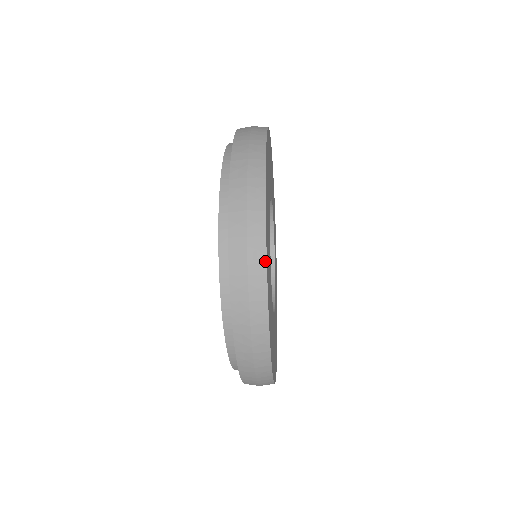
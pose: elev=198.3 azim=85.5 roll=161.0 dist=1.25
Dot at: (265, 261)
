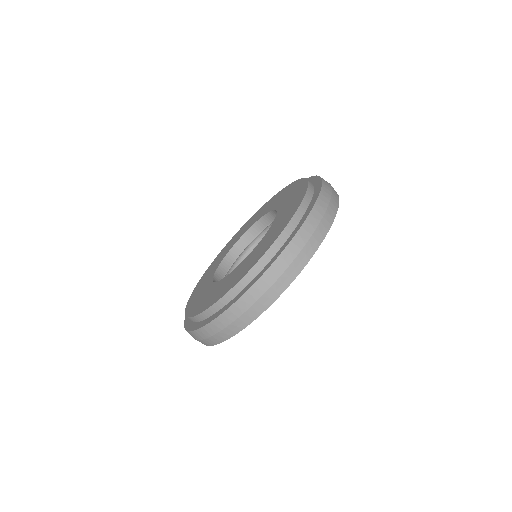
Dot at: occluded
